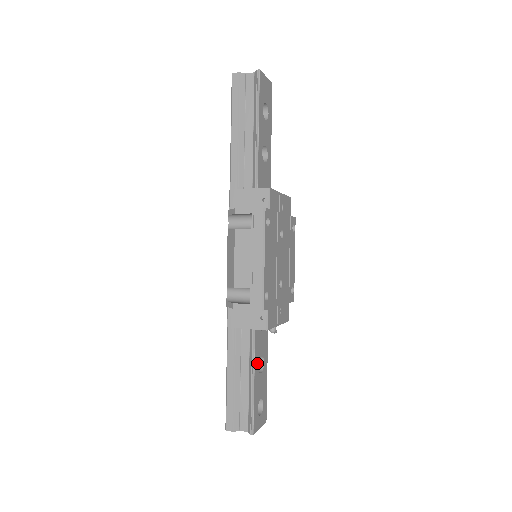
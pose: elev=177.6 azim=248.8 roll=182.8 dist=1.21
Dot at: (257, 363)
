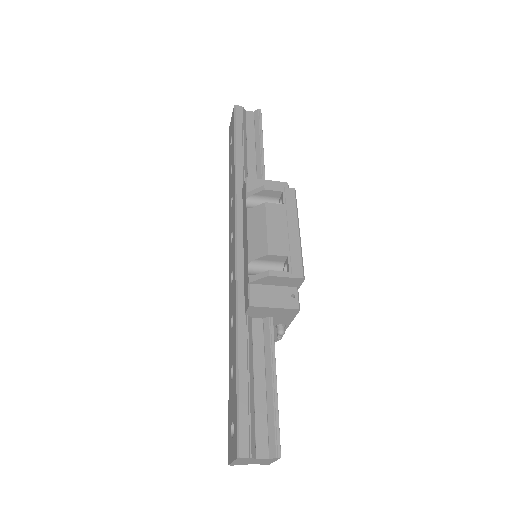
Dot at: occluded
